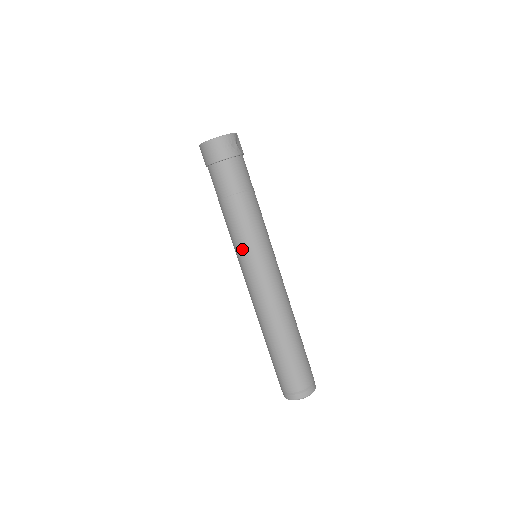
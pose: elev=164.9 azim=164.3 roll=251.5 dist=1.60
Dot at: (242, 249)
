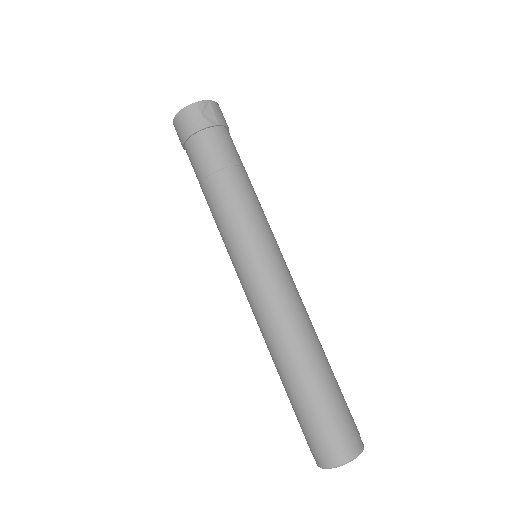
Dot at: (226, 248)
